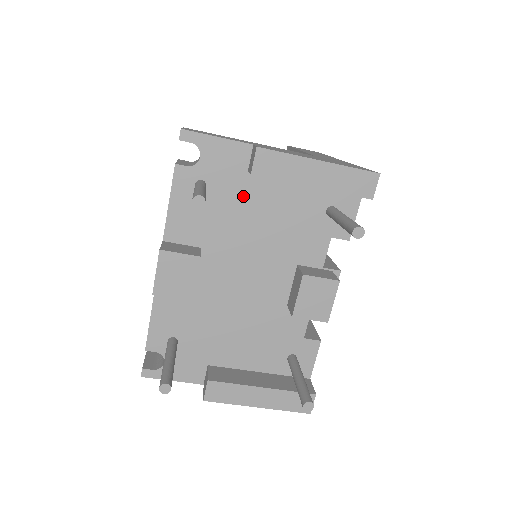
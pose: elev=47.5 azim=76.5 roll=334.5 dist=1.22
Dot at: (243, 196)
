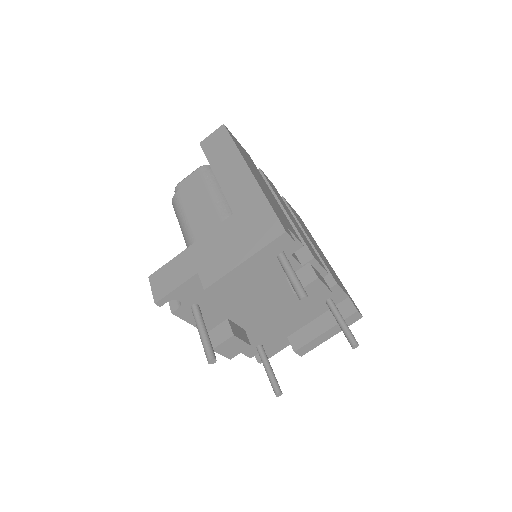
Dot at: occluded
